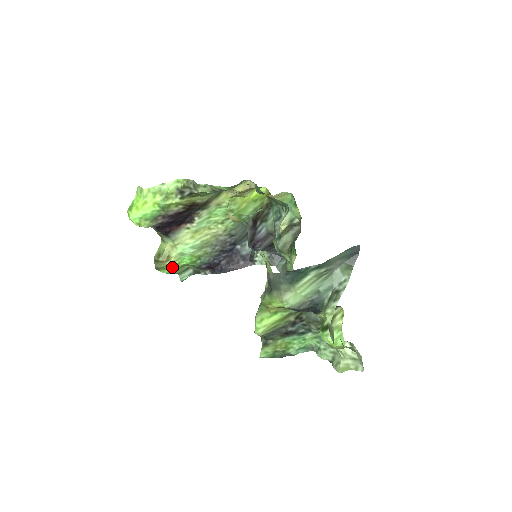
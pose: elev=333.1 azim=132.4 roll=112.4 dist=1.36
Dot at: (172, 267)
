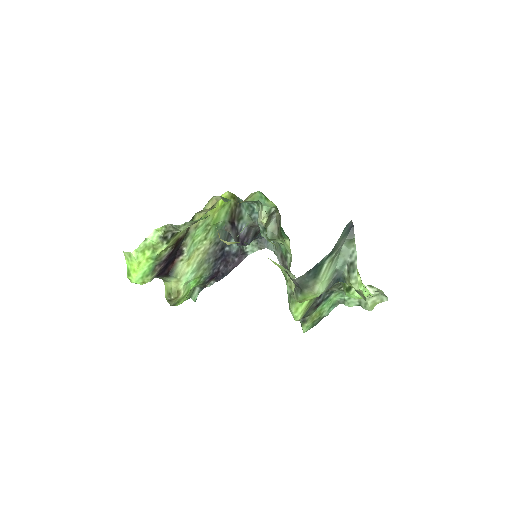
Dot at: (184, 297)
